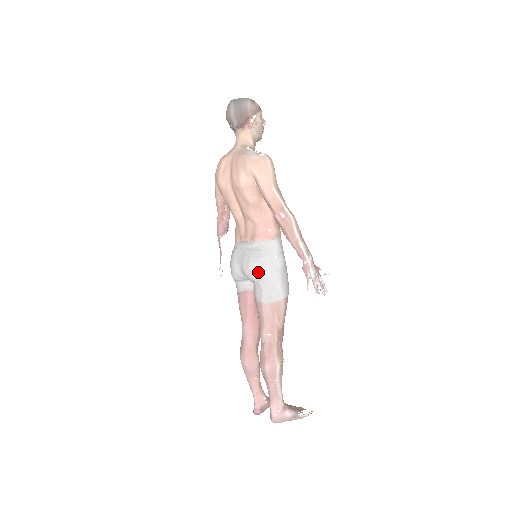
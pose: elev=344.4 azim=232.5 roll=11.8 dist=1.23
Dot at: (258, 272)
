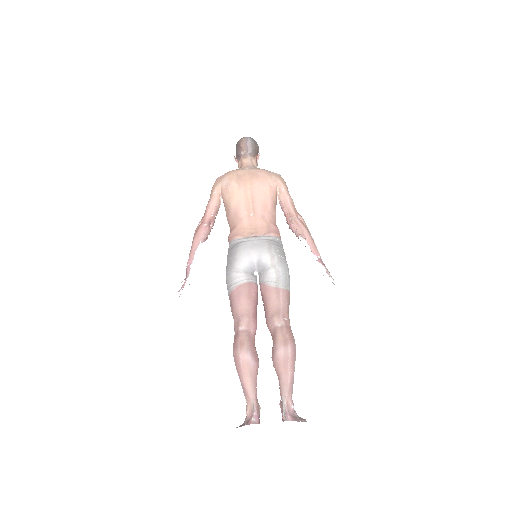
Dot at: (280, 257)
